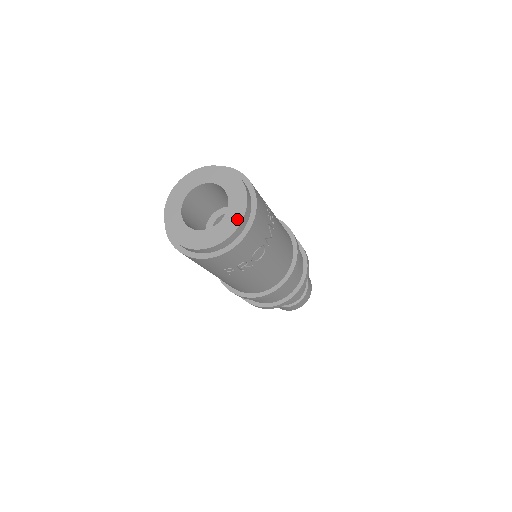
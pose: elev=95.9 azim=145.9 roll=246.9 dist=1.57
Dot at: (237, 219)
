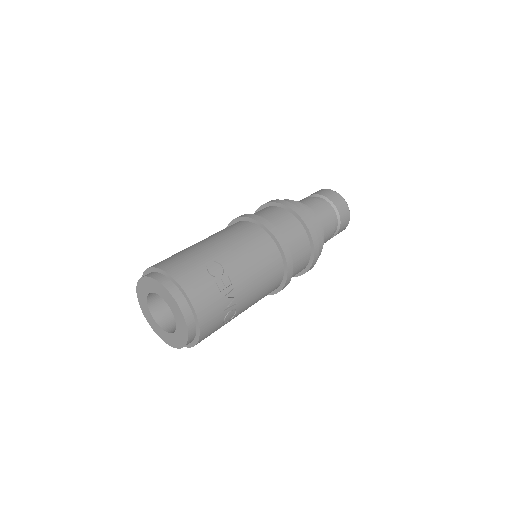
Dot at: (184, 330)
